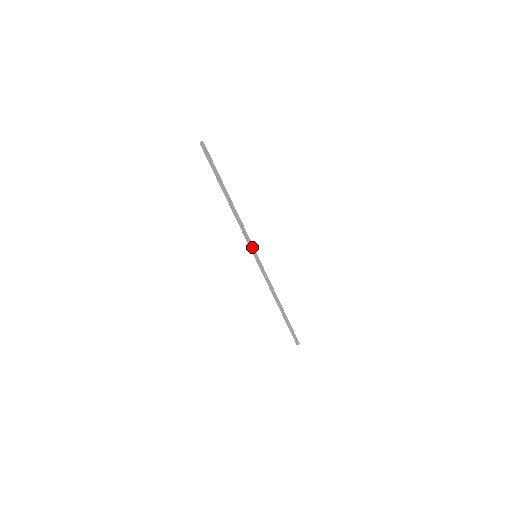
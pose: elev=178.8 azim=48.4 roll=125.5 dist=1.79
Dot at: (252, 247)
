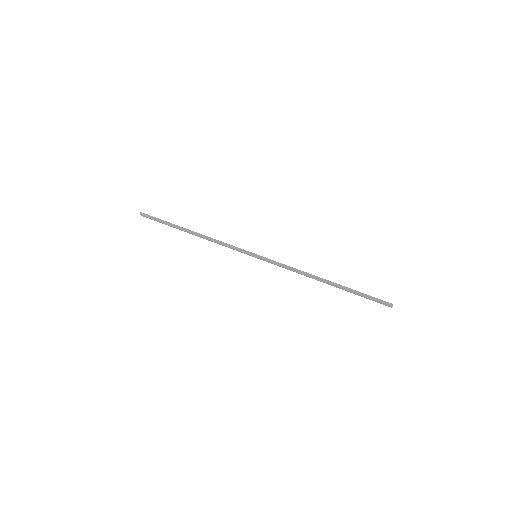
Dot at: (244, 252)
